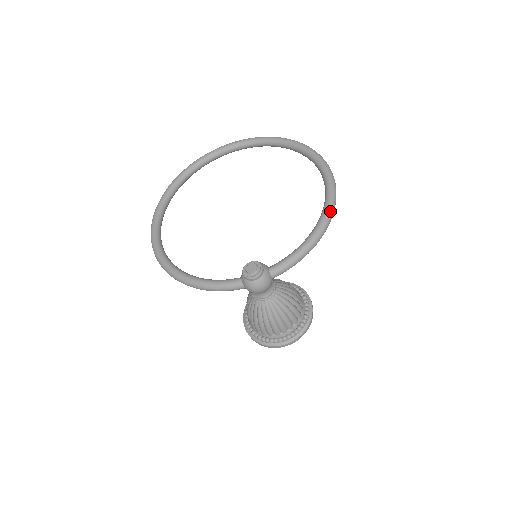
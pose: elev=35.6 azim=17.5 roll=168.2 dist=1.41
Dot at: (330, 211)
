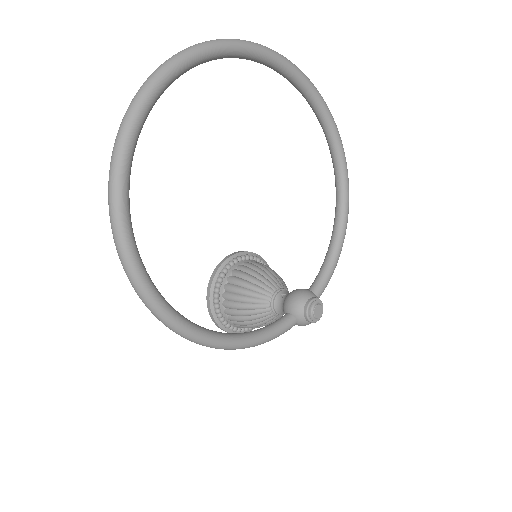
Dot at: occluded
